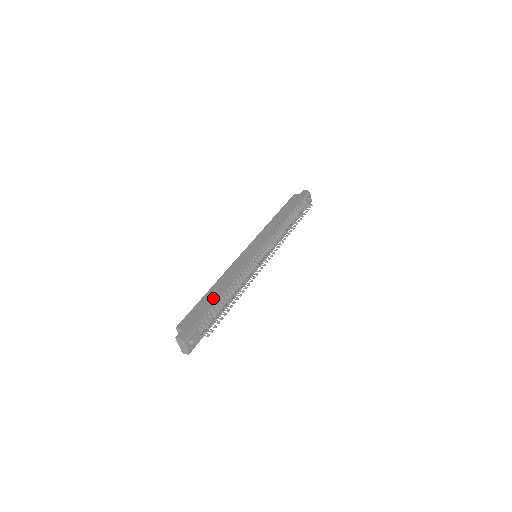
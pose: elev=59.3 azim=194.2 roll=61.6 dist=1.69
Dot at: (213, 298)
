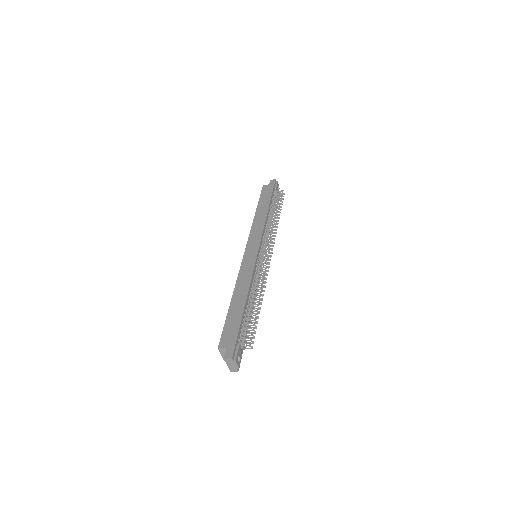
Dot at: (241, 309)
